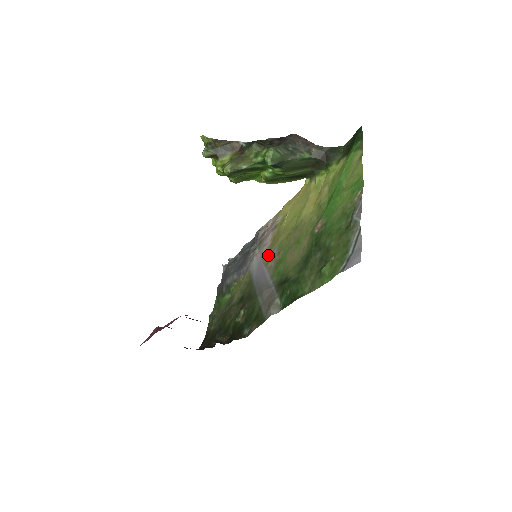
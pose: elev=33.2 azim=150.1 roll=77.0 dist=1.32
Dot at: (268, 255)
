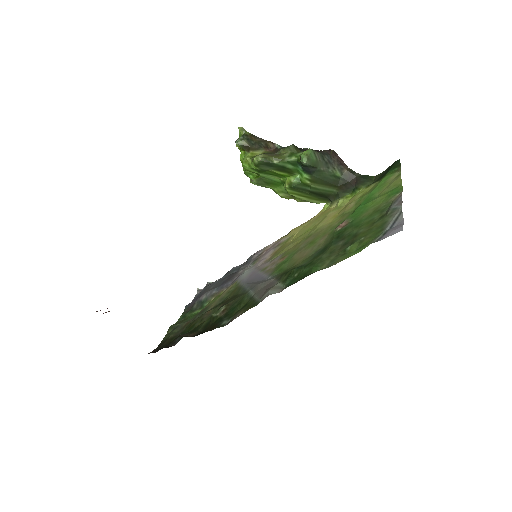
Dot at: (266, 263)
